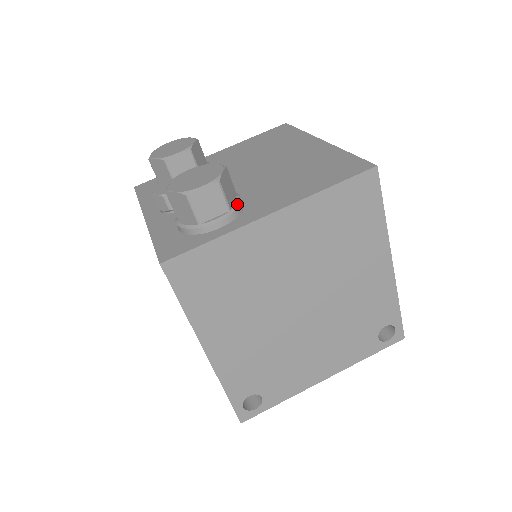
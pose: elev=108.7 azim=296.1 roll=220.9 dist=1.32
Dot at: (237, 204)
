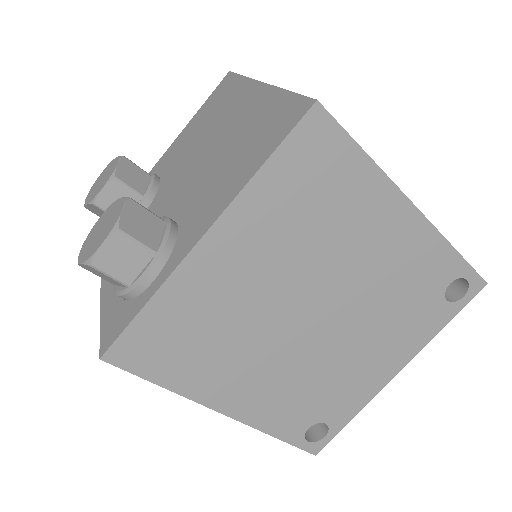
Dot at: (164, 239)
